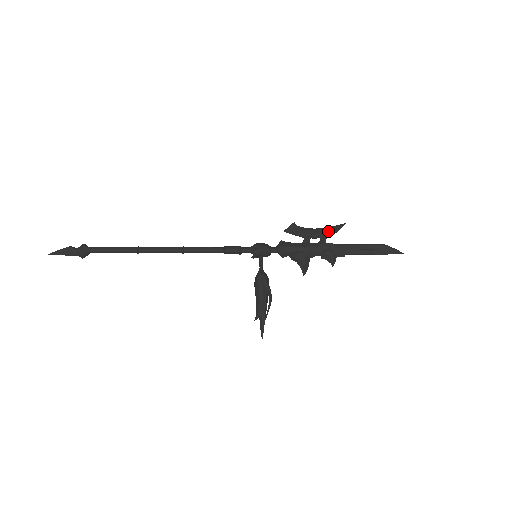
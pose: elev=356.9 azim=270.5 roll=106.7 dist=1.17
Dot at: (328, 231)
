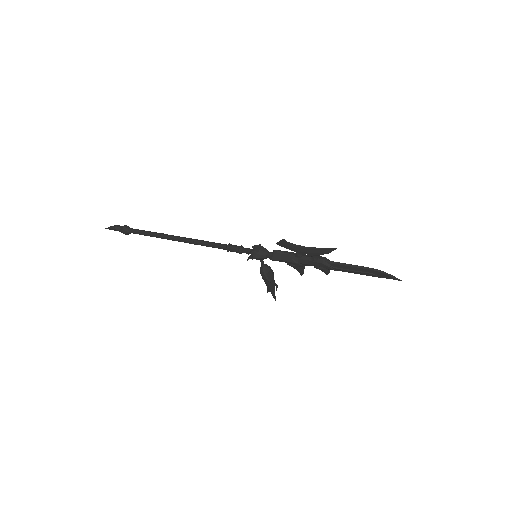
Dot at: (318, 252)
